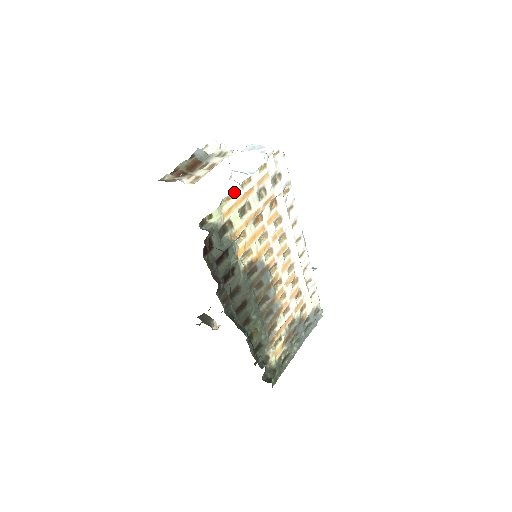
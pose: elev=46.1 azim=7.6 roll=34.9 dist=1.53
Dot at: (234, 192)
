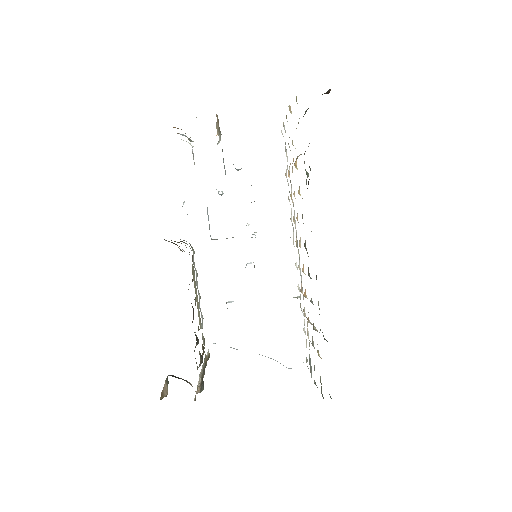
Dot at: occluded
